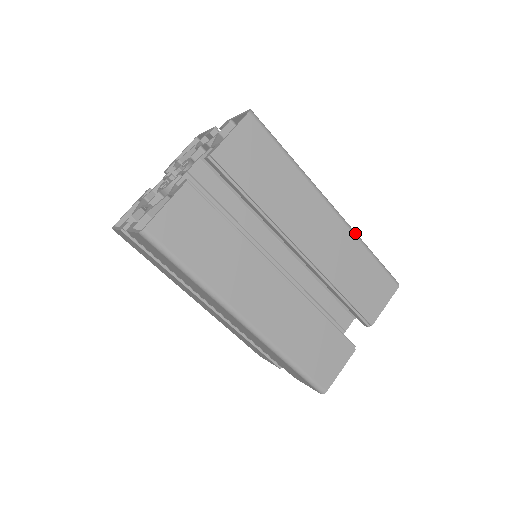
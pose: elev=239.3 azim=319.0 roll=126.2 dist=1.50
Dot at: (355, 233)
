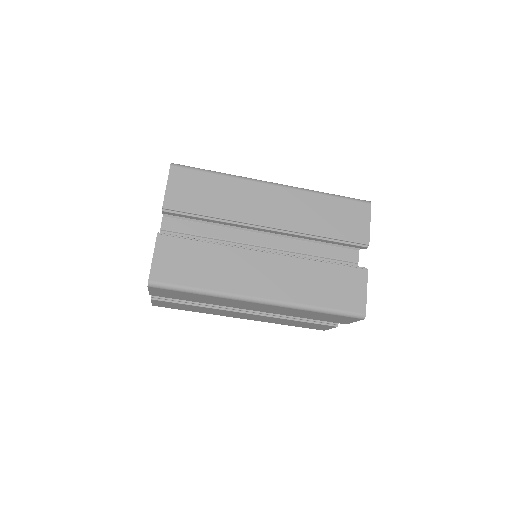
Dot at: (305, 190)
